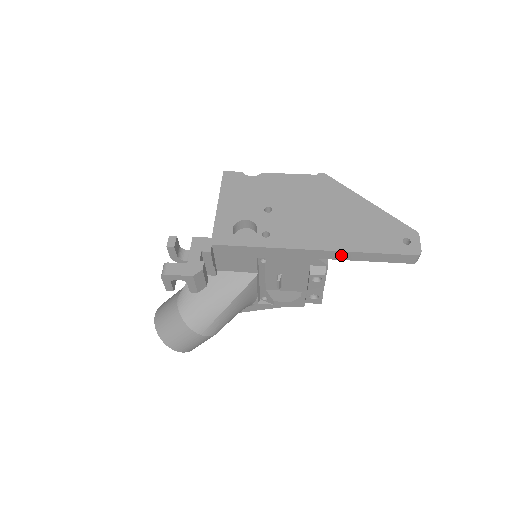
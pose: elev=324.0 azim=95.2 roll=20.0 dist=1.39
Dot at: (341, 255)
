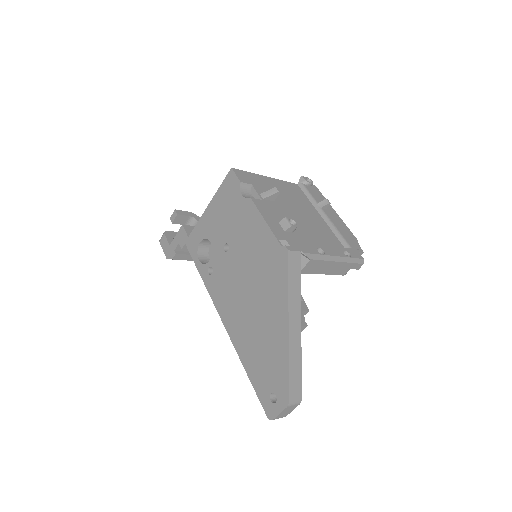
Dot at: occluded
